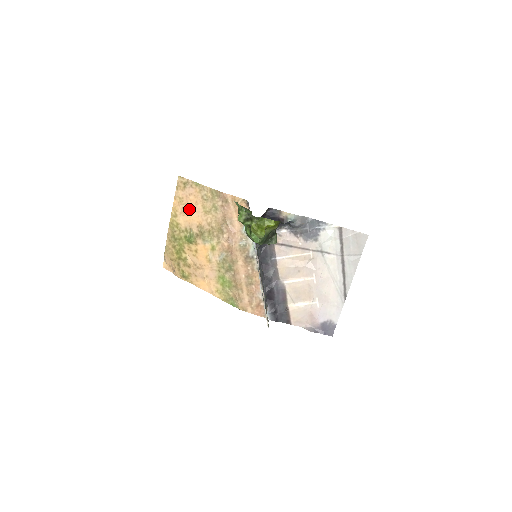
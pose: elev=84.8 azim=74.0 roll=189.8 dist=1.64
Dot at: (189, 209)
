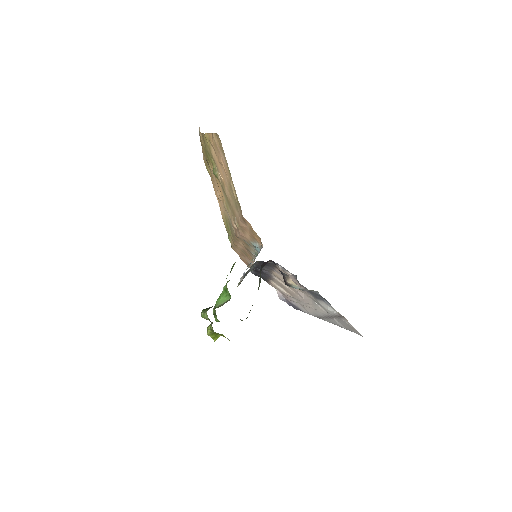
Dot at: (220, 162)
